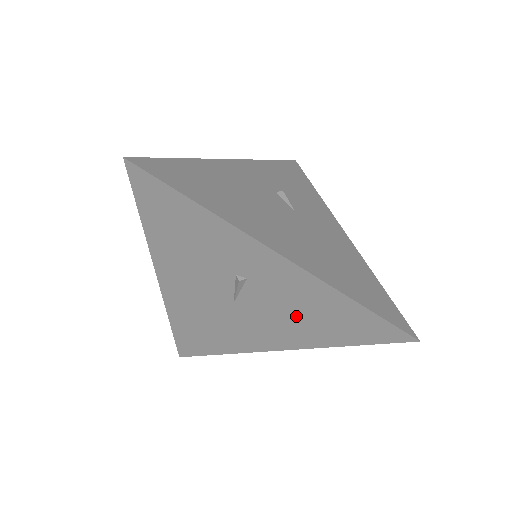
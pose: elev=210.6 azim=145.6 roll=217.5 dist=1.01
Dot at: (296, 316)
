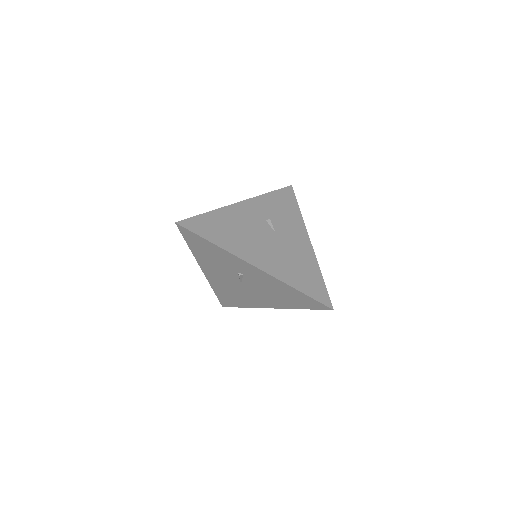
Dot at: (272, 293)
